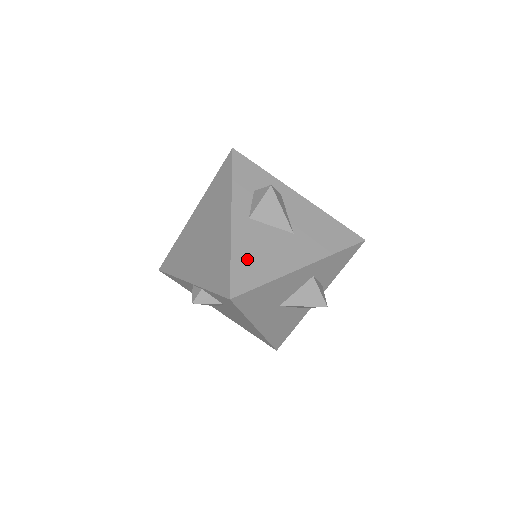
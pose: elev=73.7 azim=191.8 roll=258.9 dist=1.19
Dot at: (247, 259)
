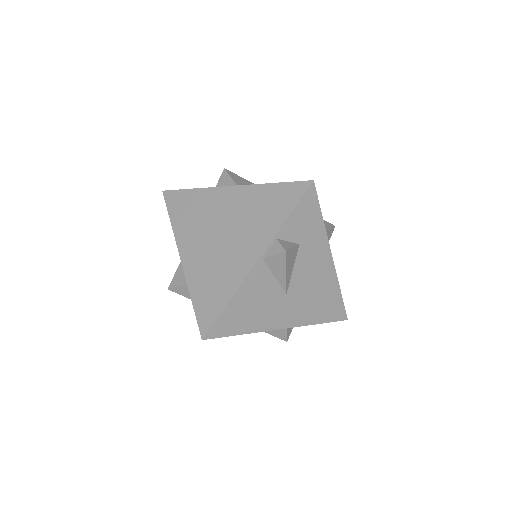
Dot at: occluded
